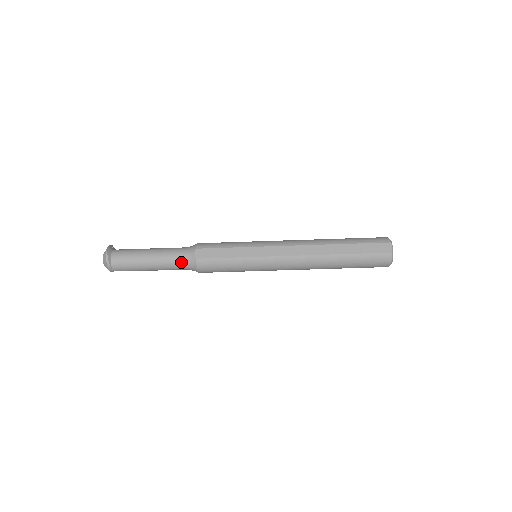
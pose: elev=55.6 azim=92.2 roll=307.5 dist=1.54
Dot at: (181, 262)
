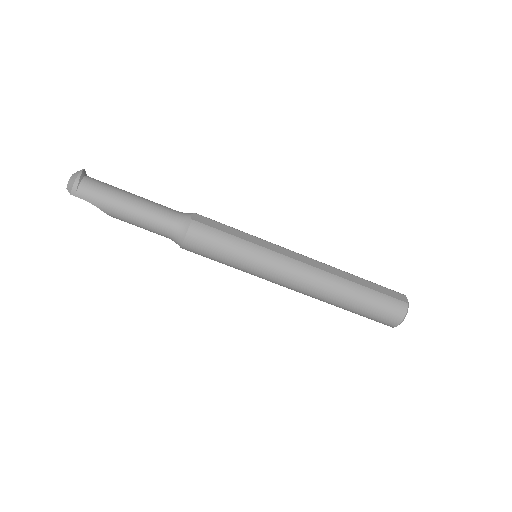
Dot at: (170, 218)
